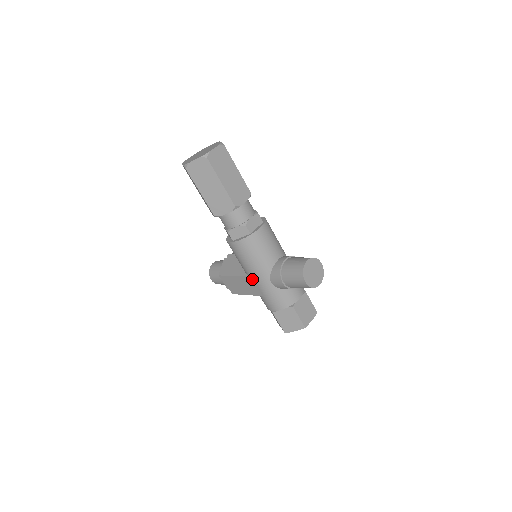
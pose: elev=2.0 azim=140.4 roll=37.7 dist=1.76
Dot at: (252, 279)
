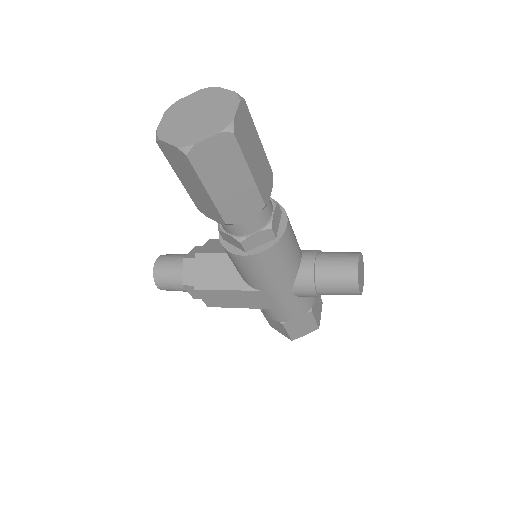
Dot at: (263, 294)
